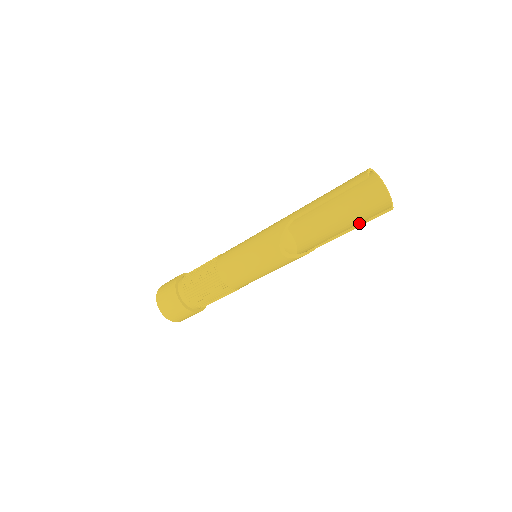
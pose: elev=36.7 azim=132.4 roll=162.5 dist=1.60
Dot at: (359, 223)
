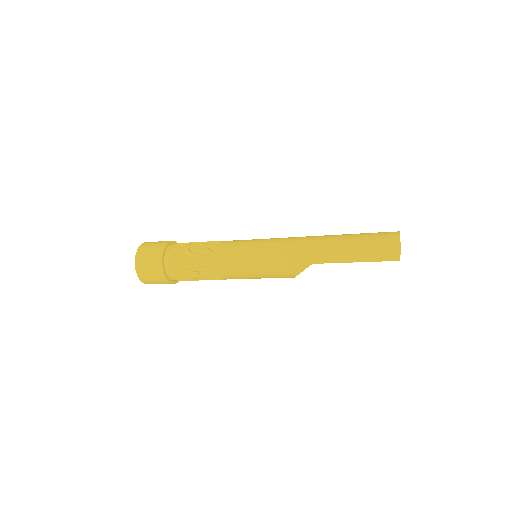
Dot at: occluded
